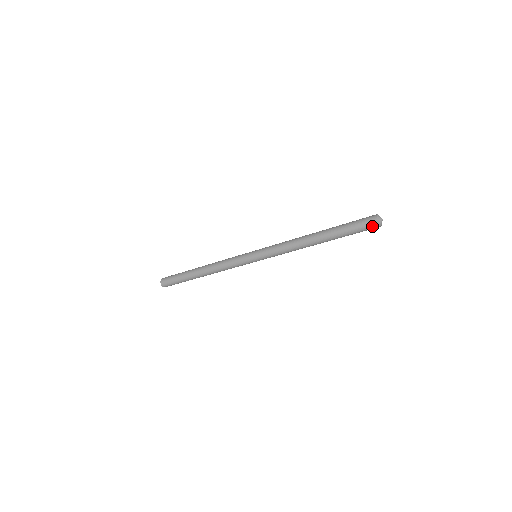
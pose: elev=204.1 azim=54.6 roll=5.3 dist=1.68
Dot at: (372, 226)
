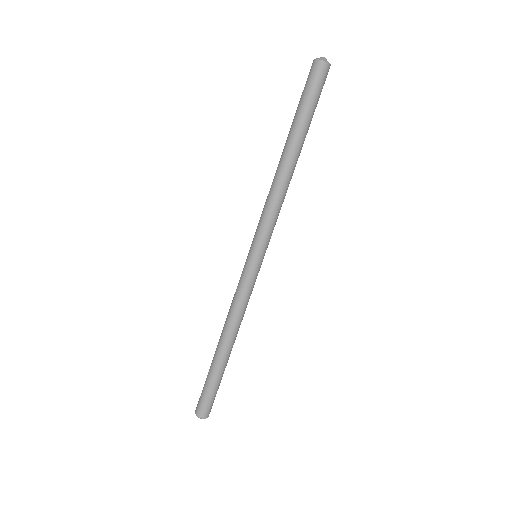
Dot at: (314, 69)
